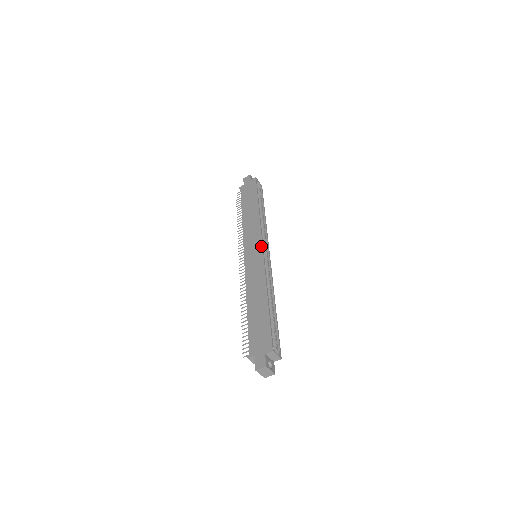
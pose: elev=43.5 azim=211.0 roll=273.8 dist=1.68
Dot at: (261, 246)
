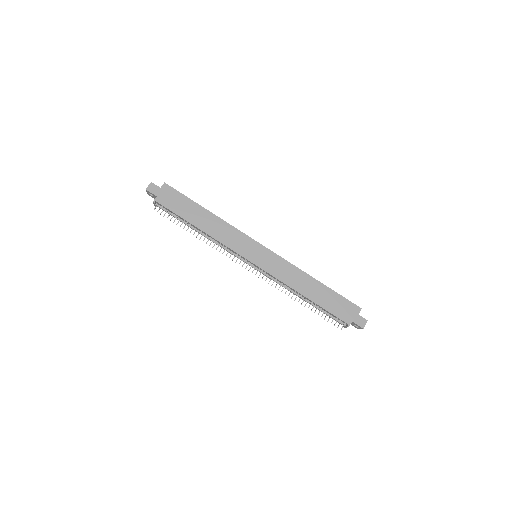
Dot at: (261, 245)
